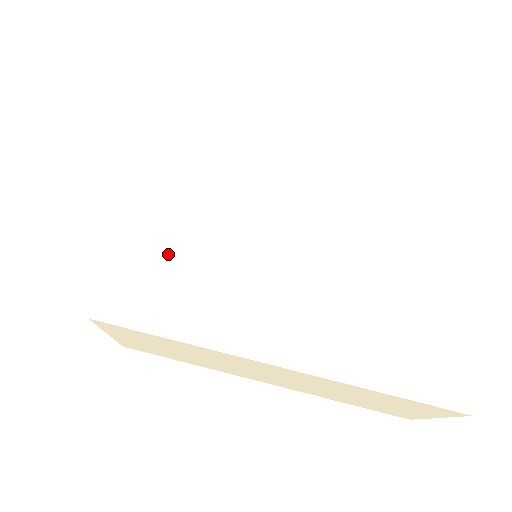
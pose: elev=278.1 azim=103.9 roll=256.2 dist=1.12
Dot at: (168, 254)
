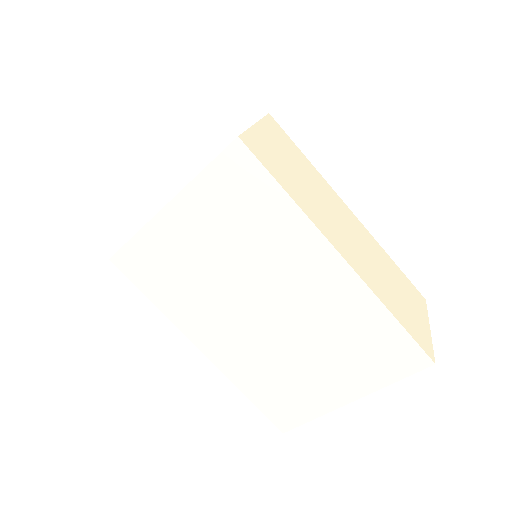
Dot at: (172, 256)
